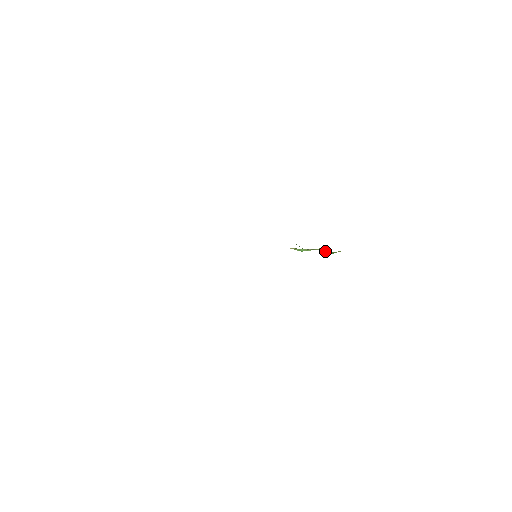
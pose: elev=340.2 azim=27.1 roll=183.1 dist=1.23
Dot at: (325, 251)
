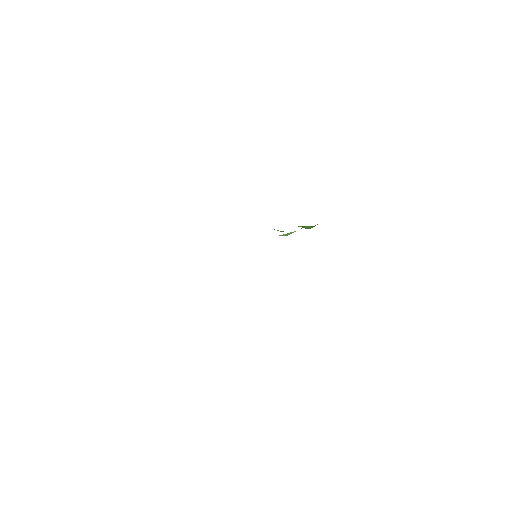
Dot at: (305, 227)
